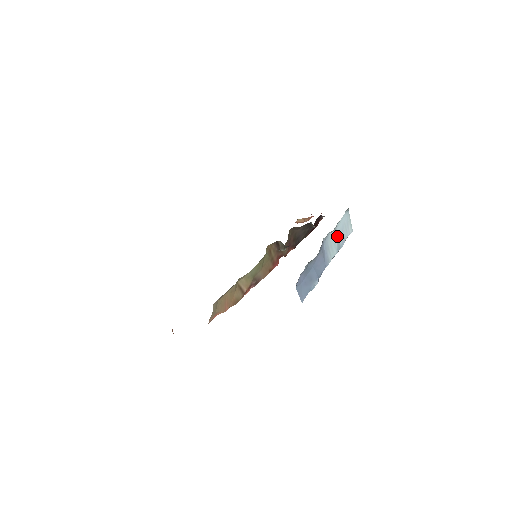
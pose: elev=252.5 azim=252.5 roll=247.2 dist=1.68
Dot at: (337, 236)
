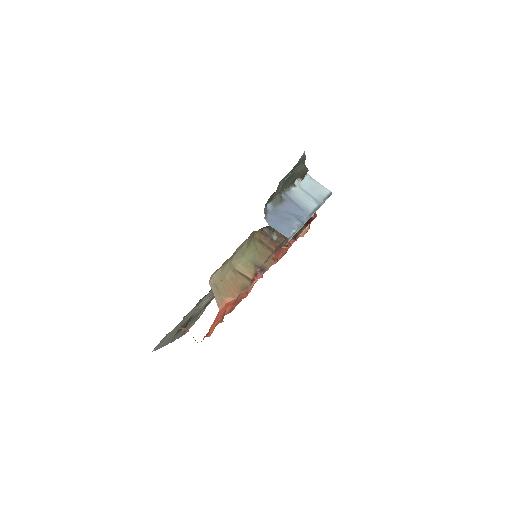
Dot at: (307, 193)
